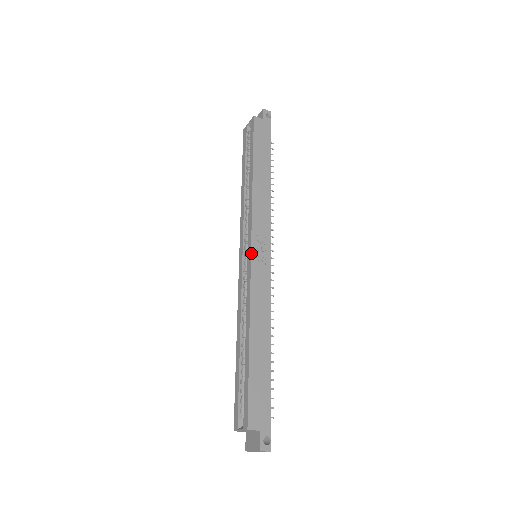
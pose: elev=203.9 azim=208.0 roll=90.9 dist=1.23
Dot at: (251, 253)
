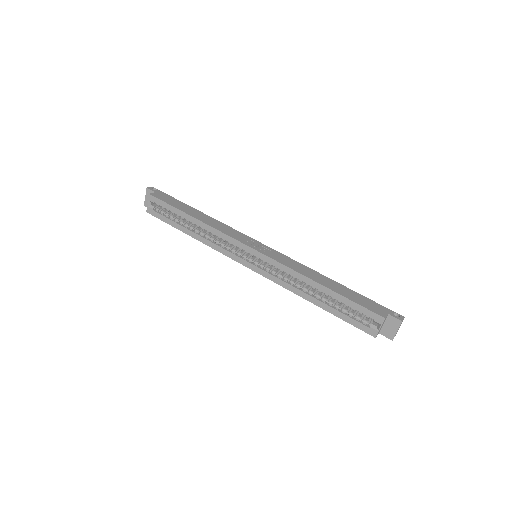
Dot at: (257, 251)
